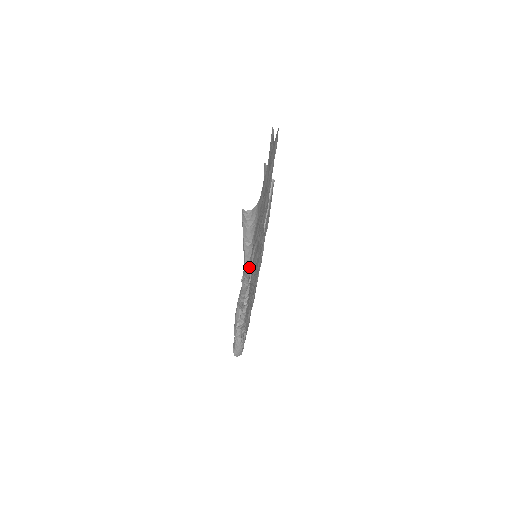
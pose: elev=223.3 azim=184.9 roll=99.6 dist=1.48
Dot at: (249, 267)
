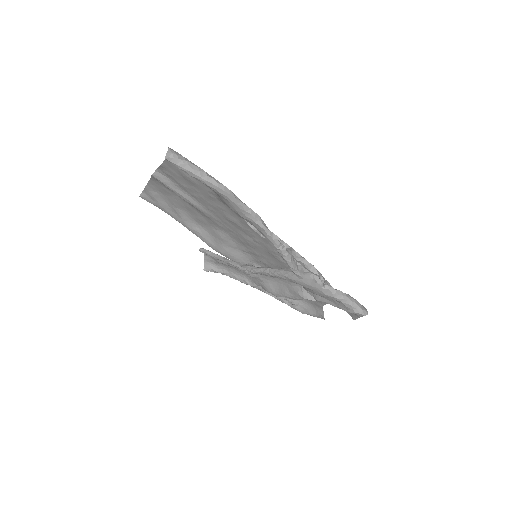
Dot at: (235, 196)
